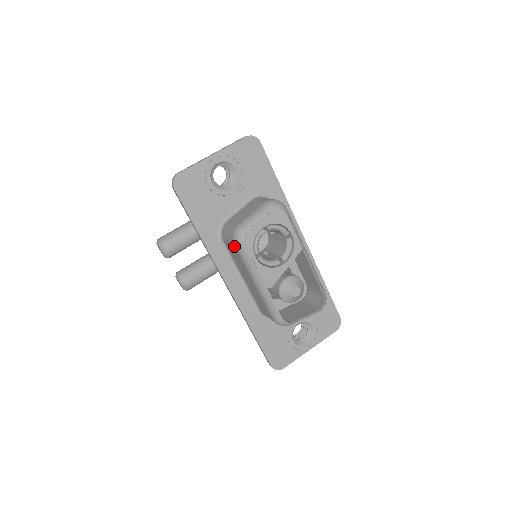
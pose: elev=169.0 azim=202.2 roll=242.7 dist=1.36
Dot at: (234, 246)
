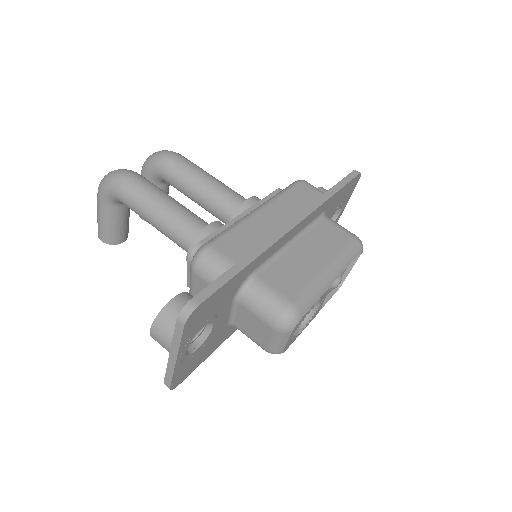
Dot at: occluded
